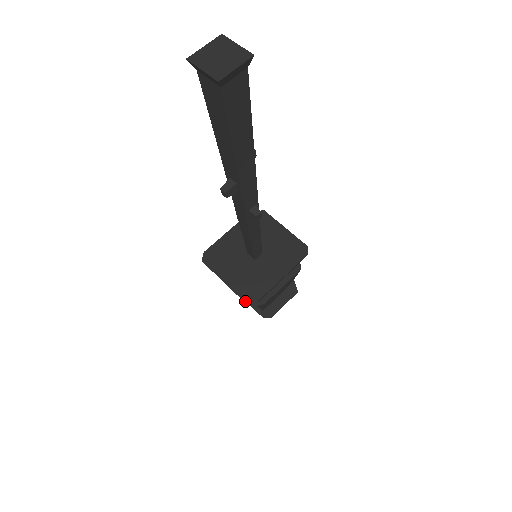
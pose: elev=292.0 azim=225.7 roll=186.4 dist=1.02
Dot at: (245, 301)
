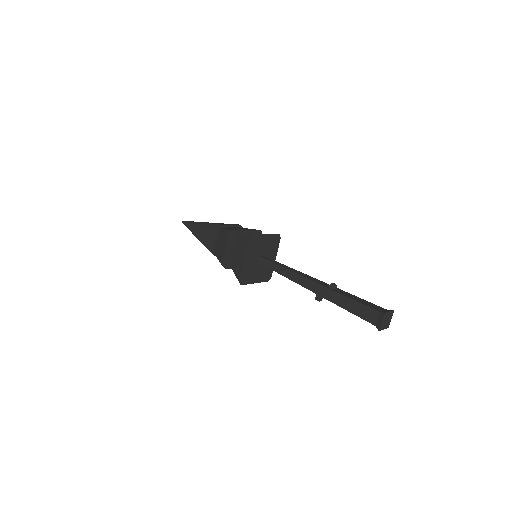
Dot at: (267, 281)
